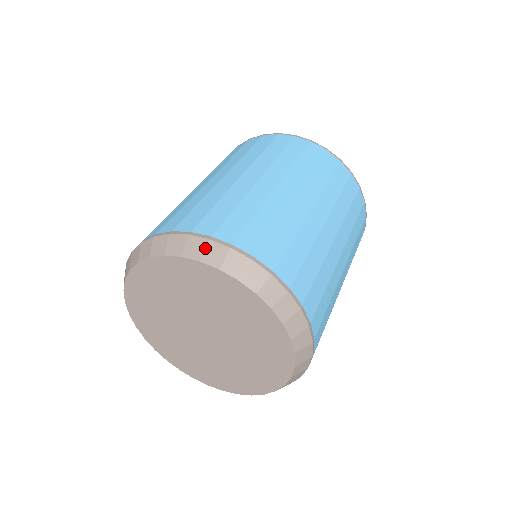
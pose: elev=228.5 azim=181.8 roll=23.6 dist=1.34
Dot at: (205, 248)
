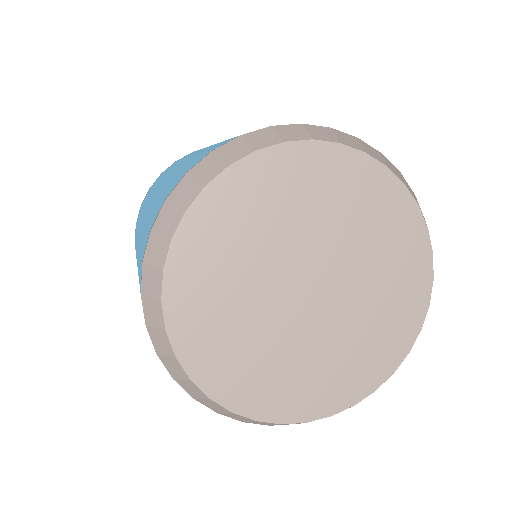
Dot at: (383, 158)
